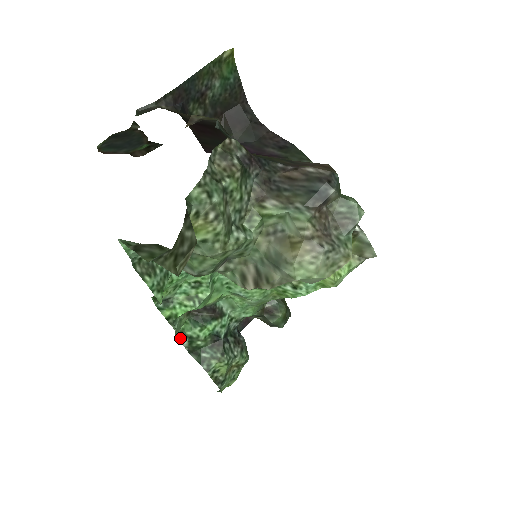
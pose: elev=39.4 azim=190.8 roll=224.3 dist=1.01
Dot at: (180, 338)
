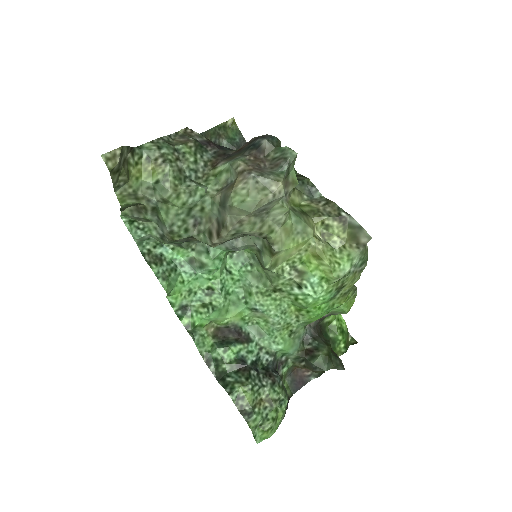
Dot at: (207, 361)
